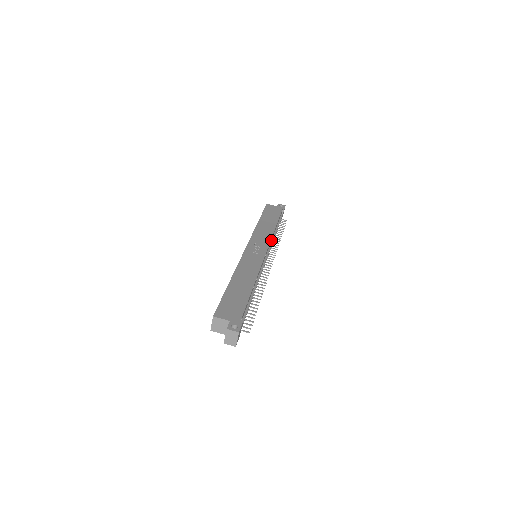
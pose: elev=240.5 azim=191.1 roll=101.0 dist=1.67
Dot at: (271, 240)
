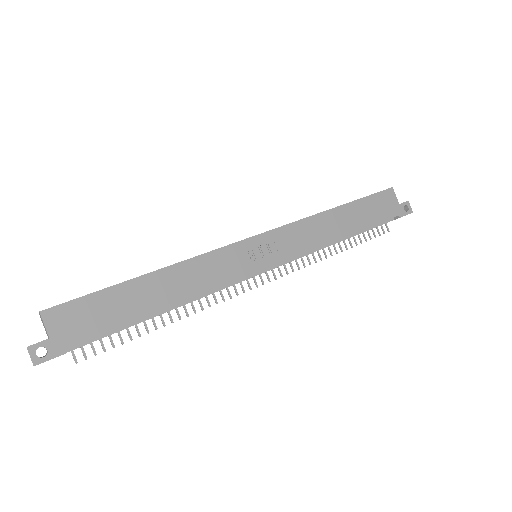
Dot at: occluded
